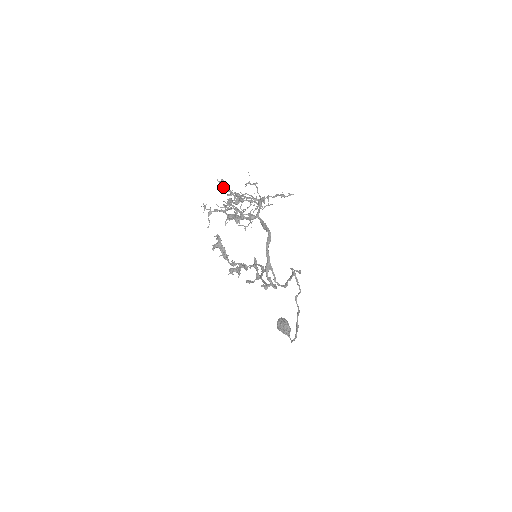
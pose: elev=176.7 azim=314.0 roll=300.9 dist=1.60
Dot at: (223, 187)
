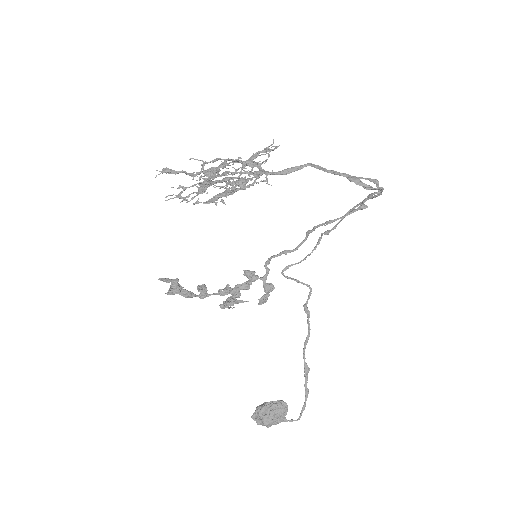
Dot at: occluded
